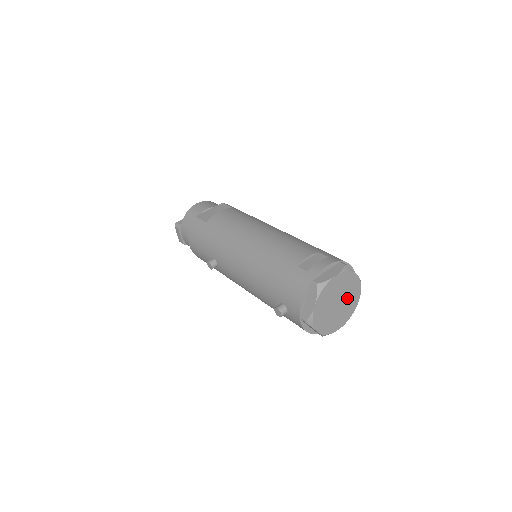
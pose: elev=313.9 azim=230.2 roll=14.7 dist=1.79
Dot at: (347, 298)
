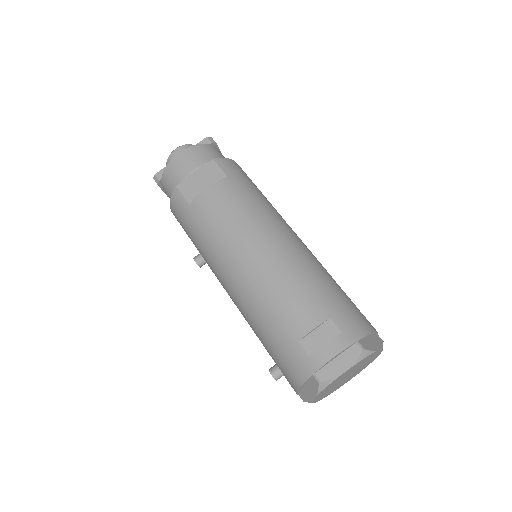
Dot at: (361, 366)
